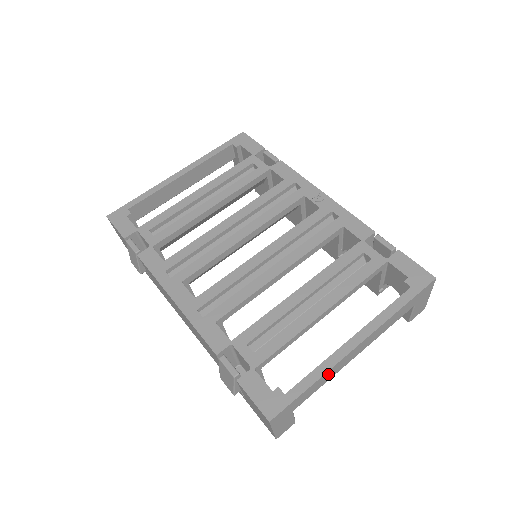
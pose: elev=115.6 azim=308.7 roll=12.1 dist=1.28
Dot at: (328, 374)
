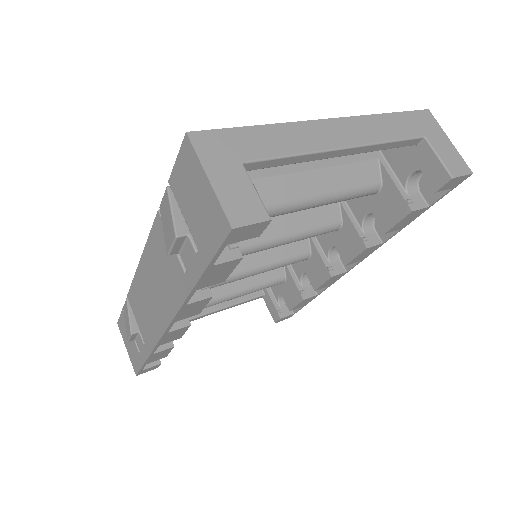
Dot at: (290, 134)
